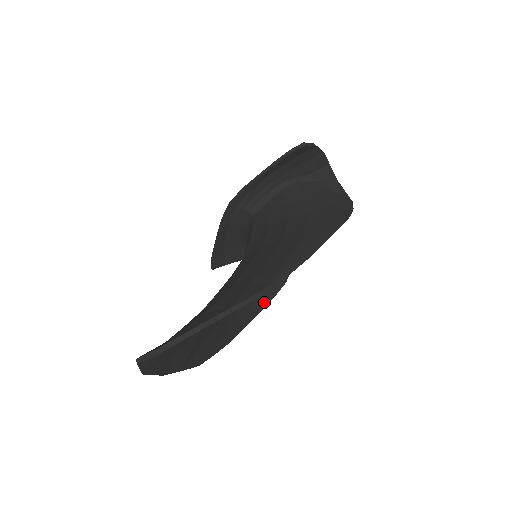
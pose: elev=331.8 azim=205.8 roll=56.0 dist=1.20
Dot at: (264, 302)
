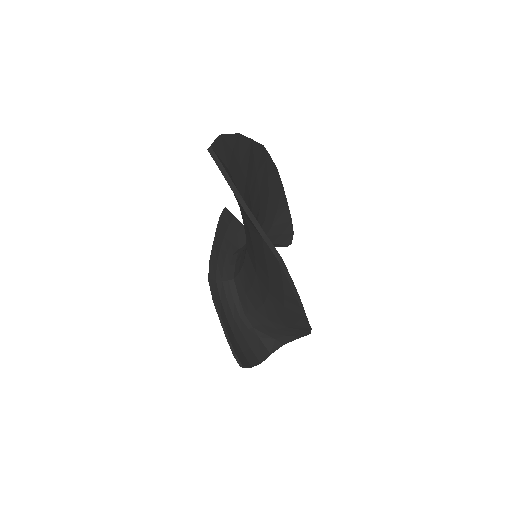
Dot at: occluded
